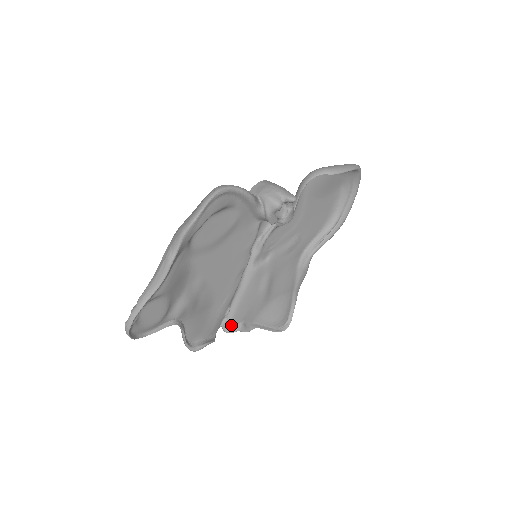
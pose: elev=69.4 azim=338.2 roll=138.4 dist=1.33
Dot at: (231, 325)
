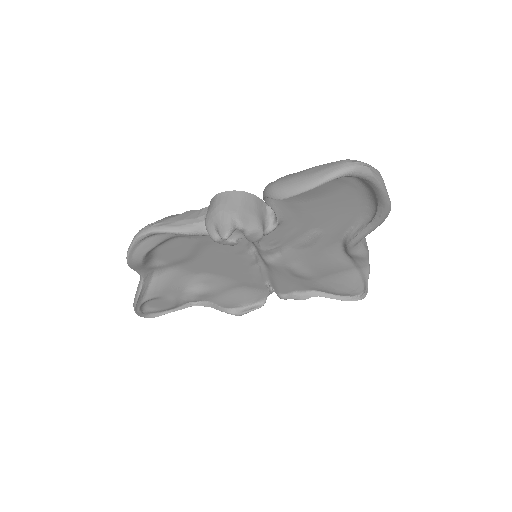
Dot at: (281, 293)
